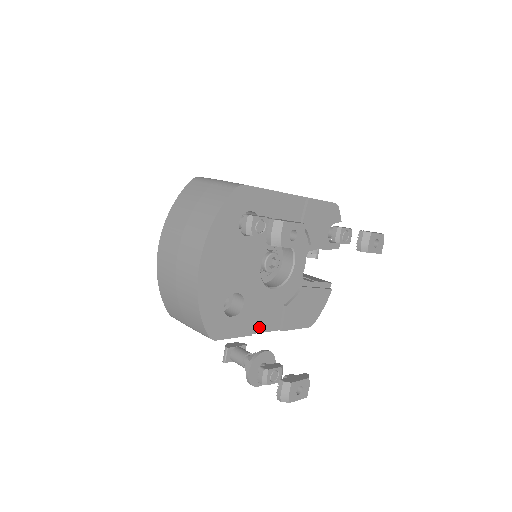
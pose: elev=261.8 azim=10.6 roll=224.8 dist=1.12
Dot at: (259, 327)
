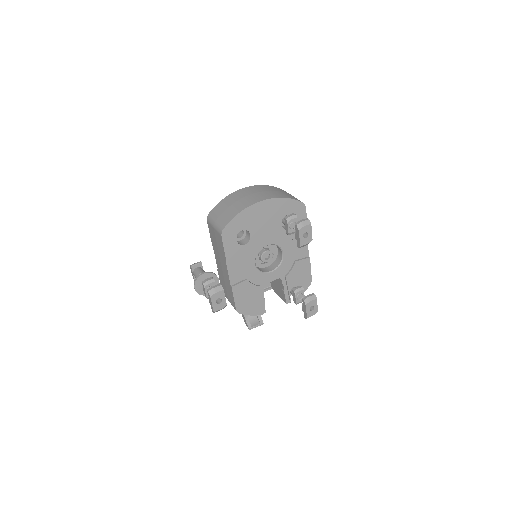
Dot at: (231, 267)
